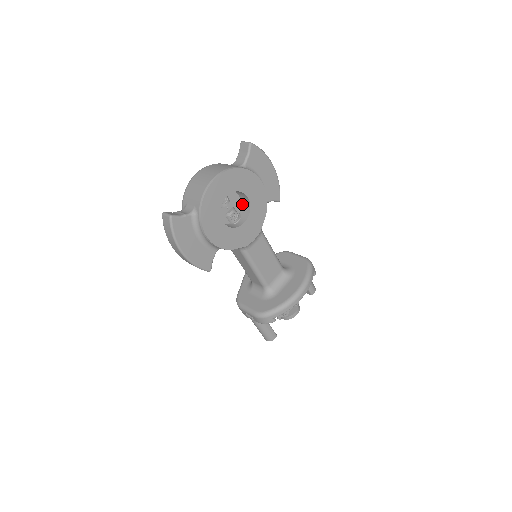
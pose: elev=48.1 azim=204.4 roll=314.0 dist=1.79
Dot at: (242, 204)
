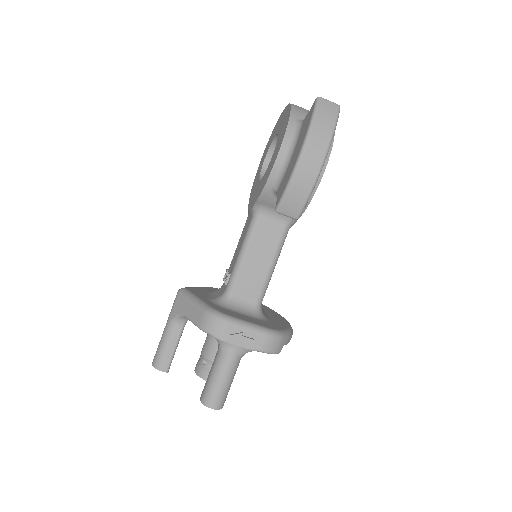
Dot at: occluded
